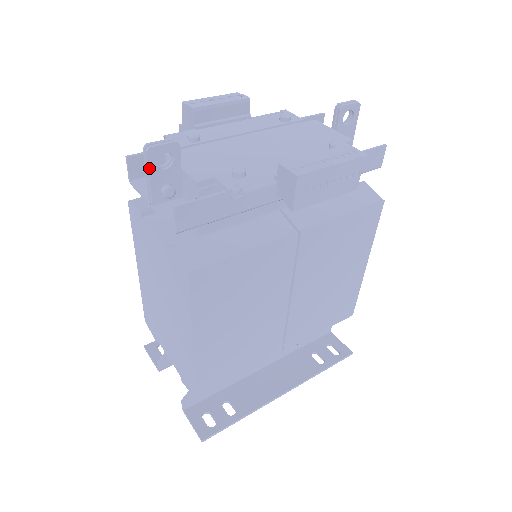
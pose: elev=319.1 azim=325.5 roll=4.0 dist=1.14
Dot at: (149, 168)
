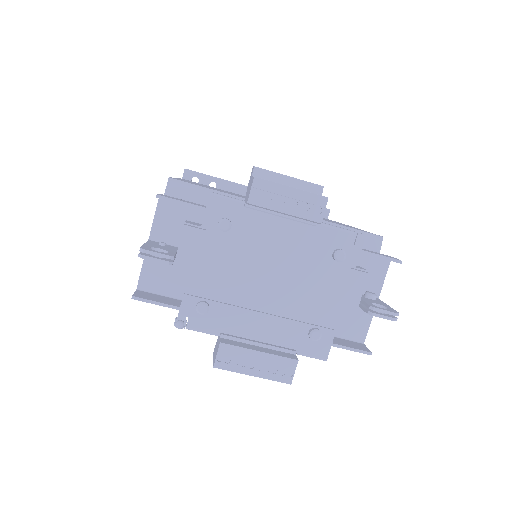
Dot at: occluded
